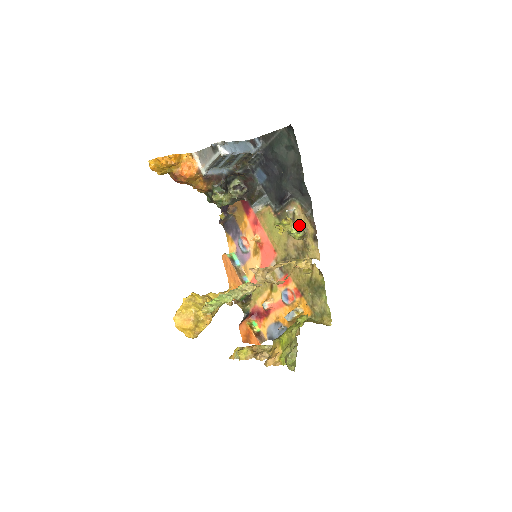
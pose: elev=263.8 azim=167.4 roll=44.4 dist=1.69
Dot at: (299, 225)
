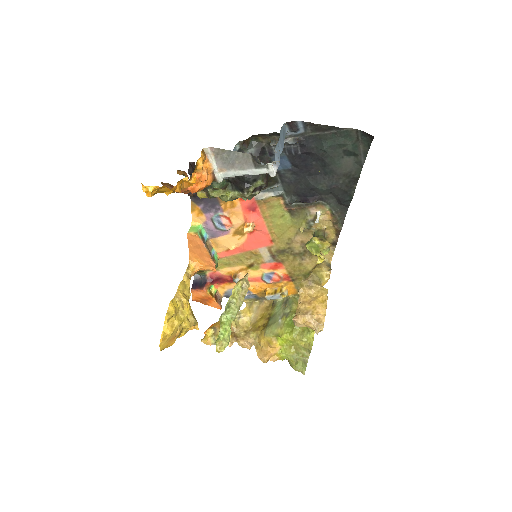
Dot at: (324, 235)
